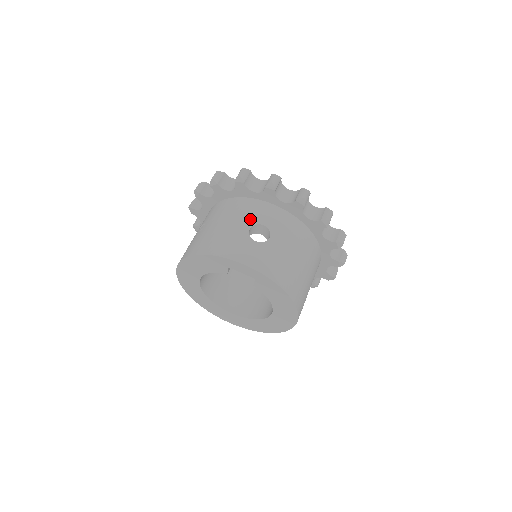
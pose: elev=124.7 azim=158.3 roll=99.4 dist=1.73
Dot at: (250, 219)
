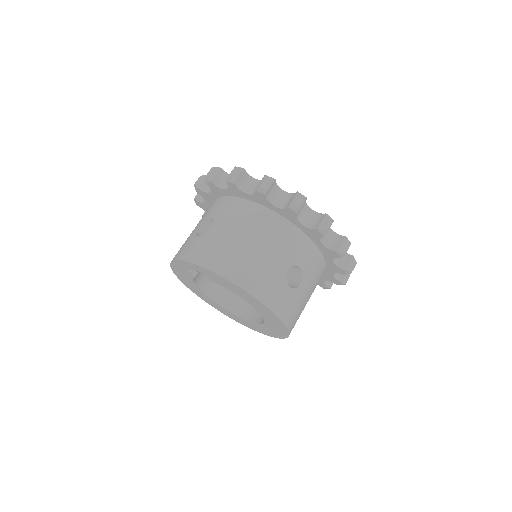
Dot at: (204, 218)
